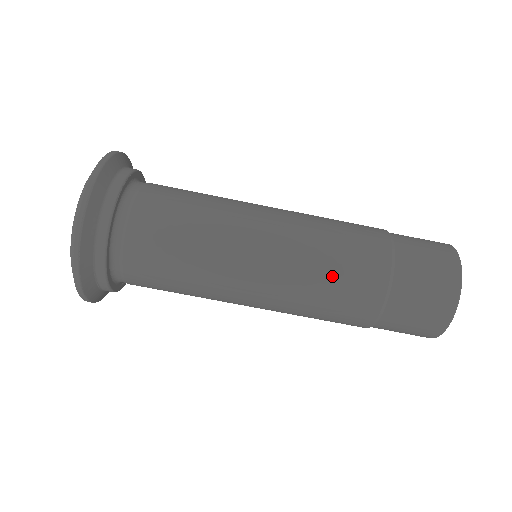
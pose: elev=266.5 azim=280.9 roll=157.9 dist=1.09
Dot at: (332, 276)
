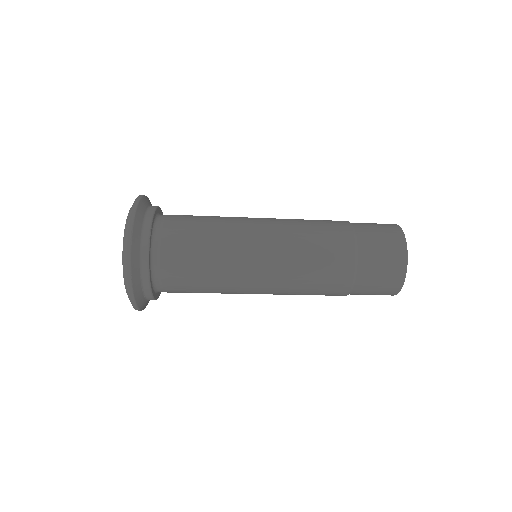
Dot at: (314, 263)
